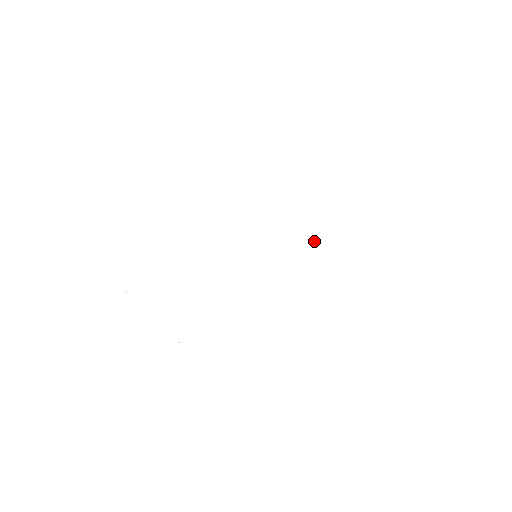
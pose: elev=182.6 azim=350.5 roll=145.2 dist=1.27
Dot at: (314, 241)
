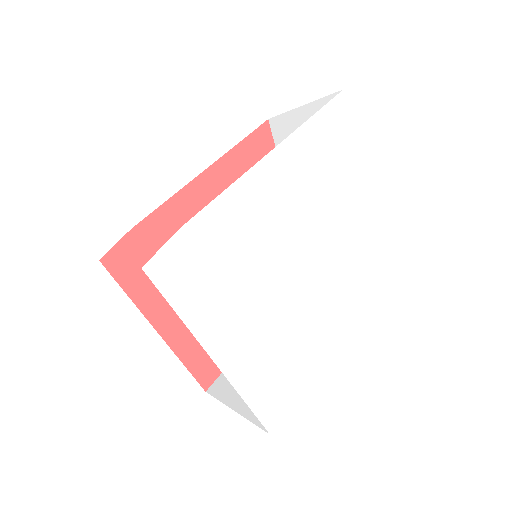
Dot at: (325, 195)
